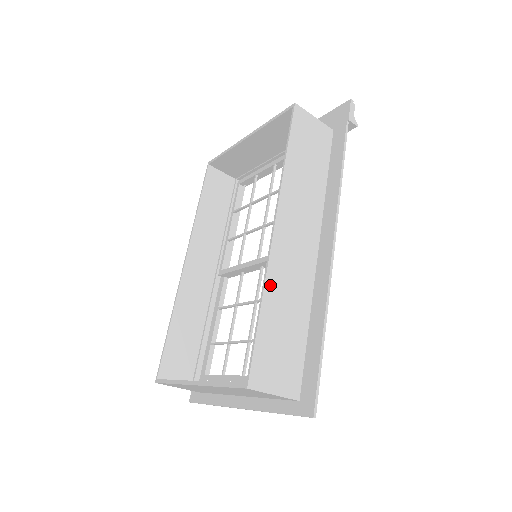
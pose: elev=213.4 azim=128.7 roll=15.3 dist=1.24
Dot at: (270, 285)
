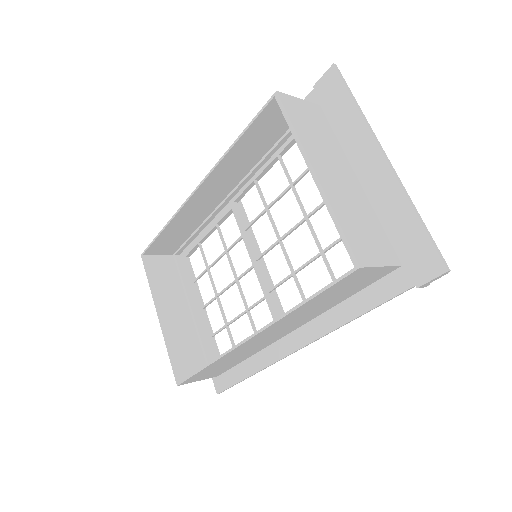
Dot at: (222, 359)
